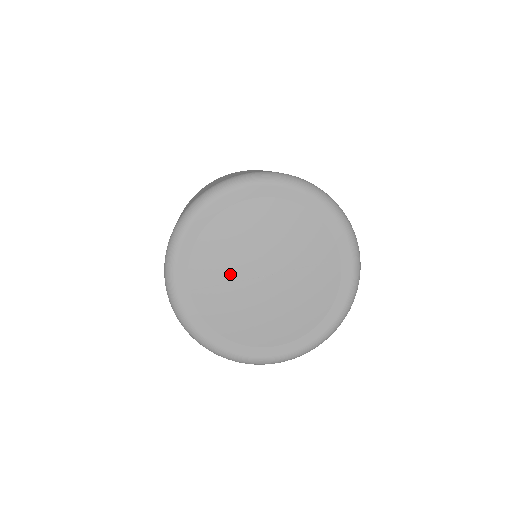
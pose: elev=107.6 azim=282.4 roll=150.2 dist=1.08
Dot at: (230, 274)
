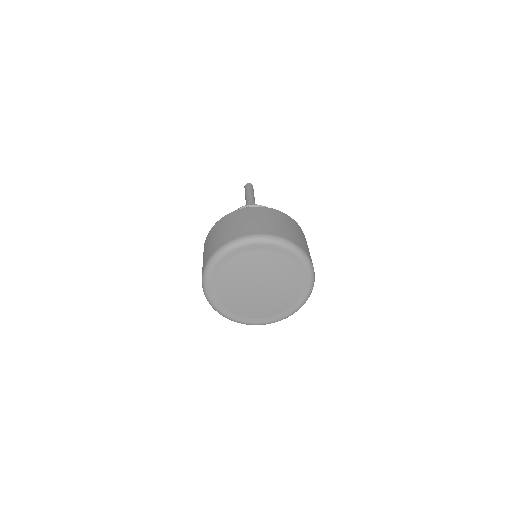
Dot at: (239, 285)
